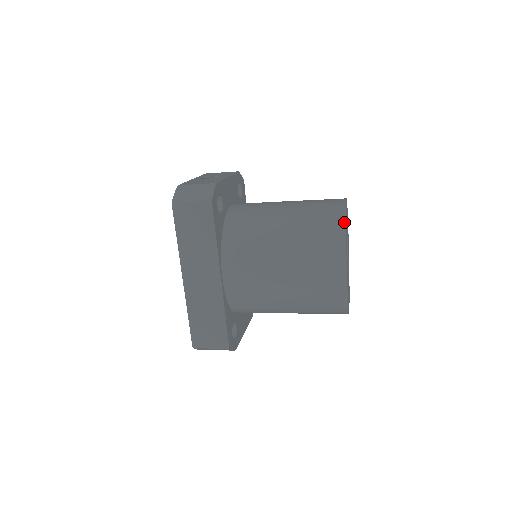
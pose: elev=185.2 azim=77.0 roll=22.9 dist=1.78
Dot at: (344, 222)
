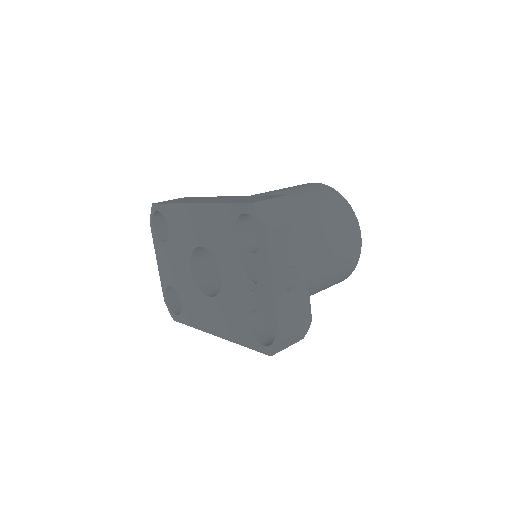
Dot at: occluded
